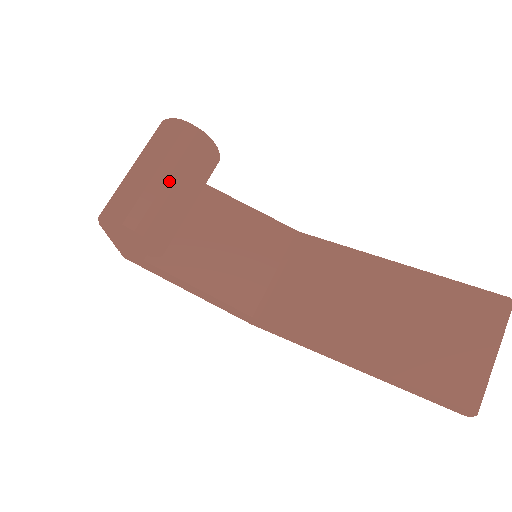
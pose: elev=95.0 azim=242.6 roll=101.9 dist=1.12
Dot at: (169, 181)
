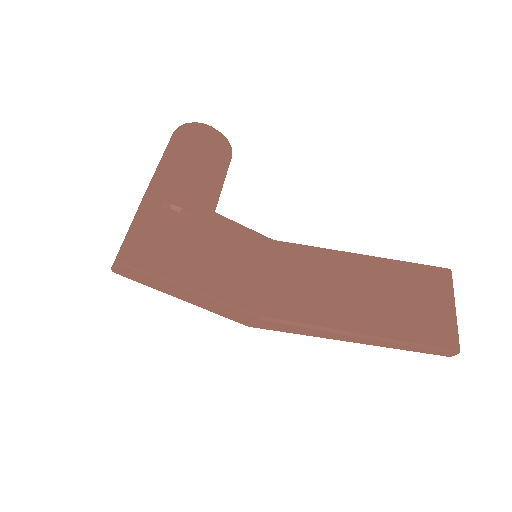
Dot at: (210, 173)
